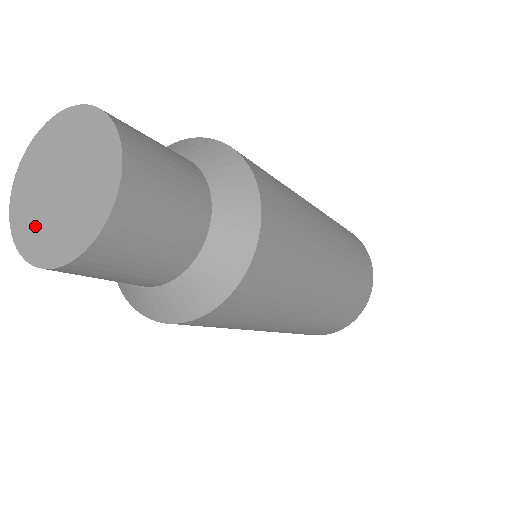
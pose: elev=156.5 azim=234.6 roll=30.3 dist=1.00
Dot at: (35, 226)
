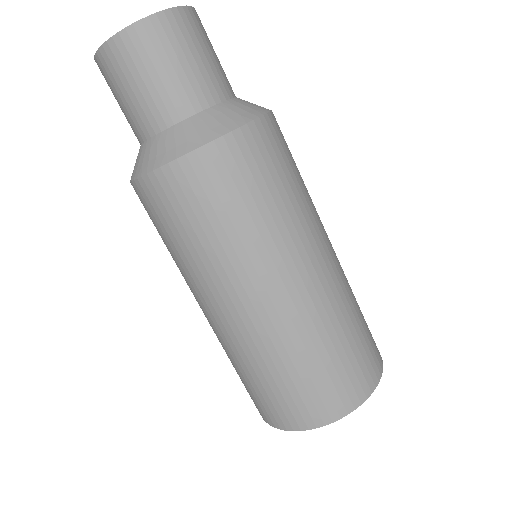
Dot at: occluded
